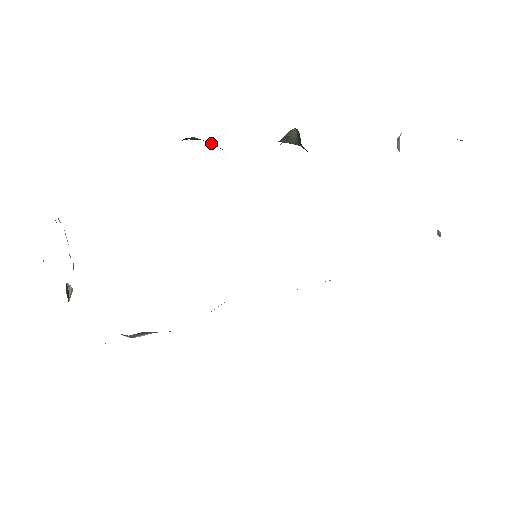
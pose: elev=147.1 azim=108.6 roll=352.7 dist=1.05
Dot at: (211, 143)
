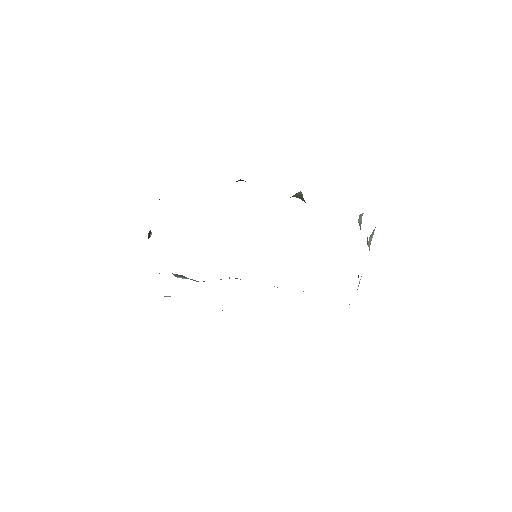
Dot at: occluded
